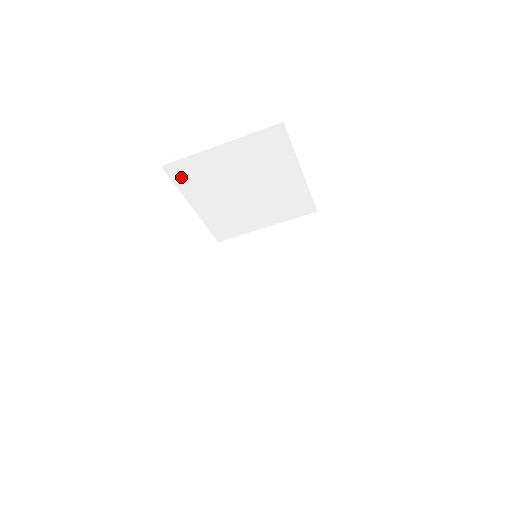
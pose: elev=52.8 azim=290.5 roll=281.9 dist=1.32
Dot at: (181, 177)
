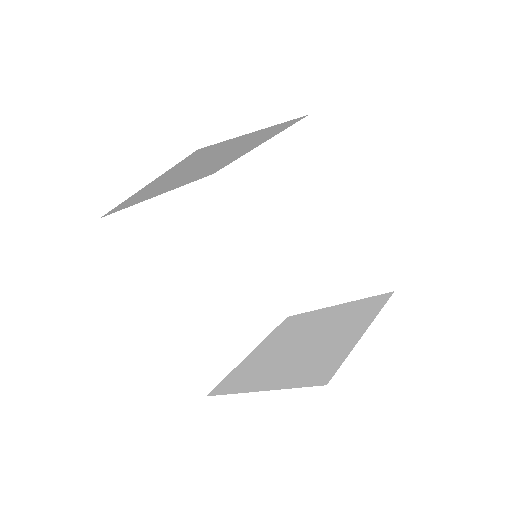
Dot at: (128, 205)
